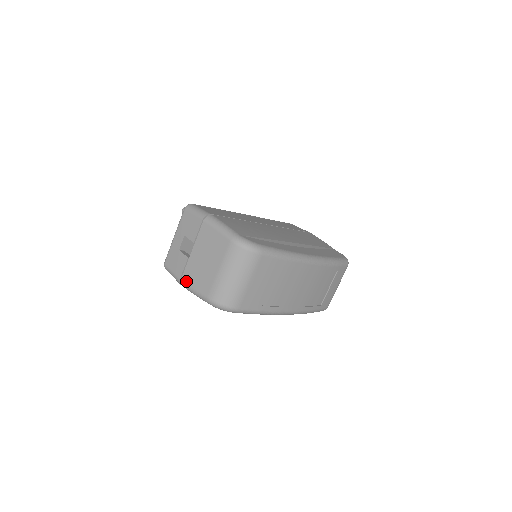
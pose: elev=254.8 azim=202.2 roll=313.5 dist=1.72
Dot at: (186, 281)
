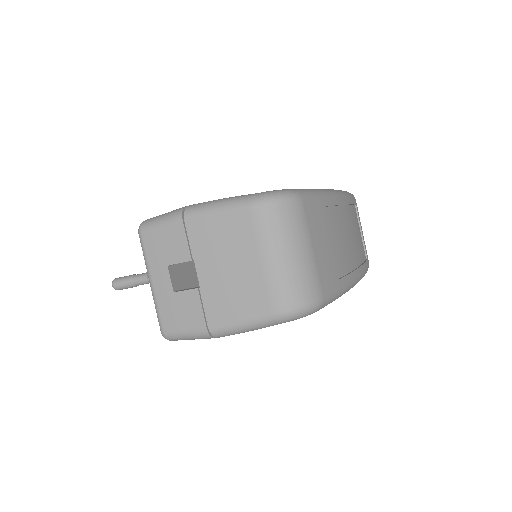
Dot at: (219, 322)
